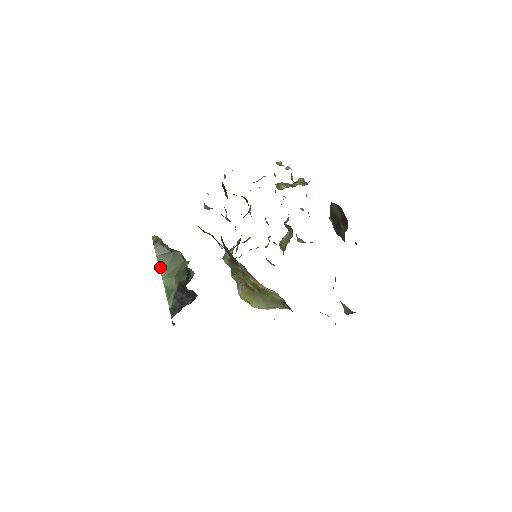
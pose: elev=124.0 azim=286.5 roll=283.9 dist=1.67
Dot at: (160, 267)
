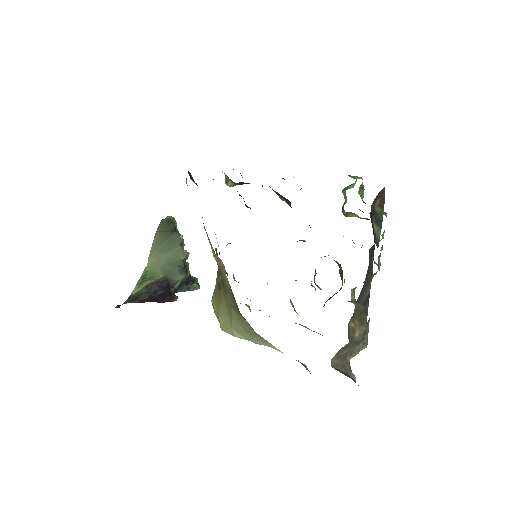
Dot at: (153, 245)
